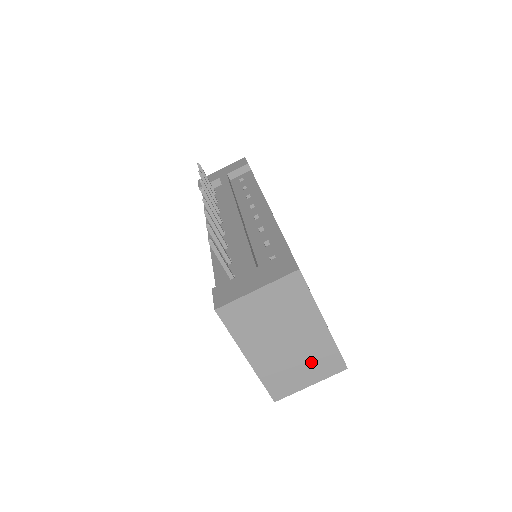
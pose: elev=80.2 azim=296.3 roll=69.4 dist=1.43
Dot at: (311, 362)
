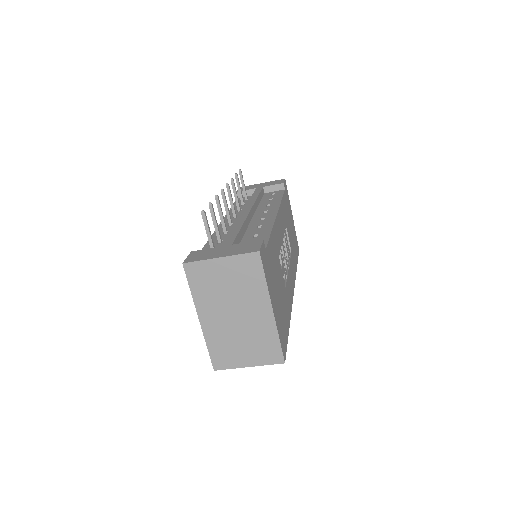
Dot at: (253, 343)
